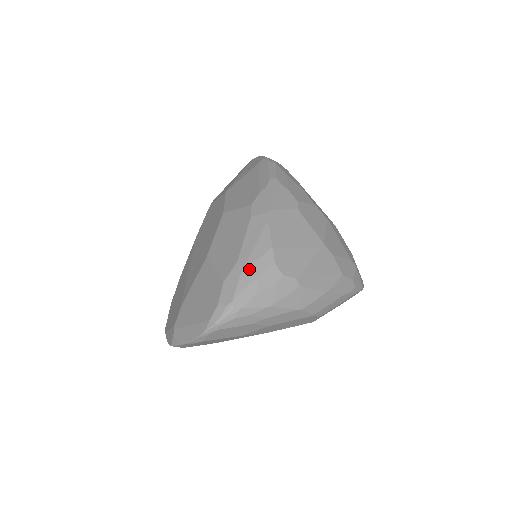
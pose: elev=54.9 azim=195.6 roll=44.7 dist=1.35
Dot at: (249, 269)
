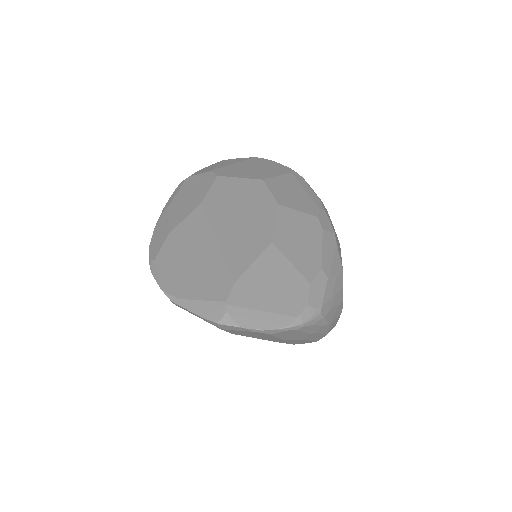
Dot at: (331, 282)
